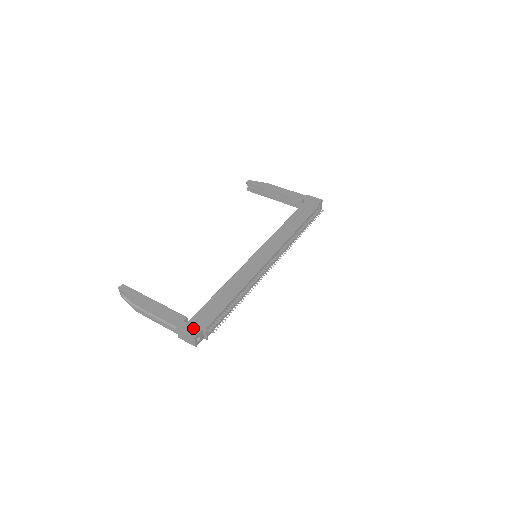
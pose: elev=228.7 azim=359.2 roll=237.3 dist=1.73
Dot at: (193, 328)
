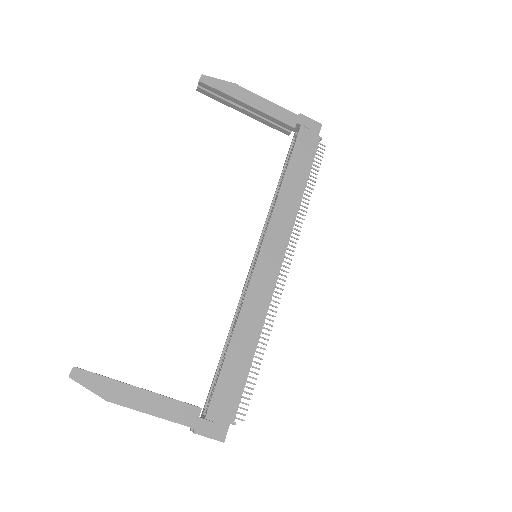
Dot at: (217, 426)
